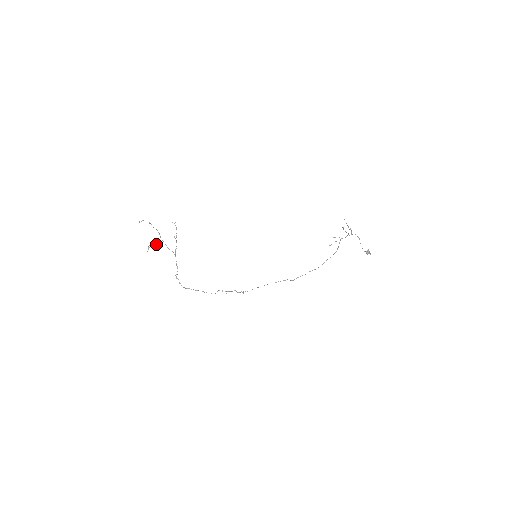
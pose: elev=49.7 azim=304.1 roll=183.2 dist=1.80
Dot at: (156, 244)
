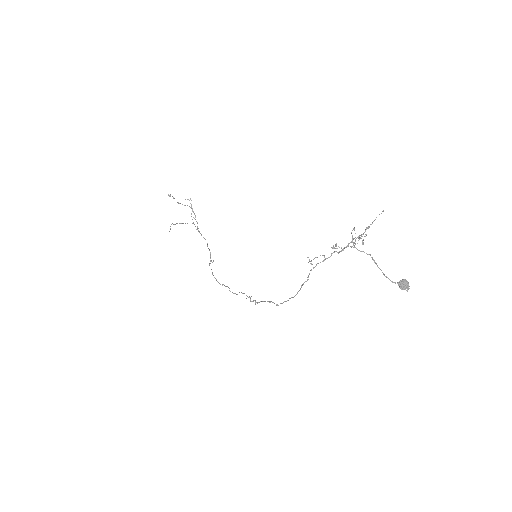
Dot at: (181, 223)
